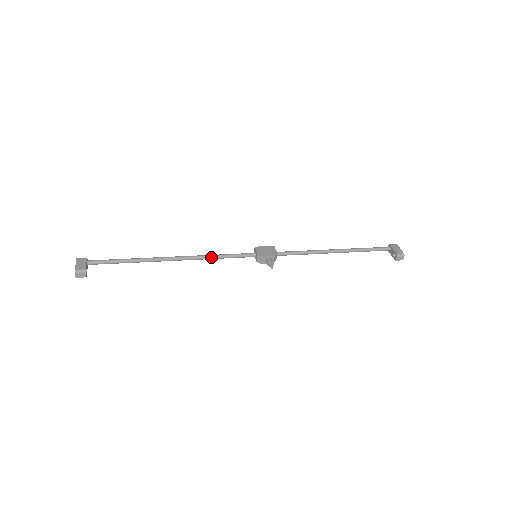
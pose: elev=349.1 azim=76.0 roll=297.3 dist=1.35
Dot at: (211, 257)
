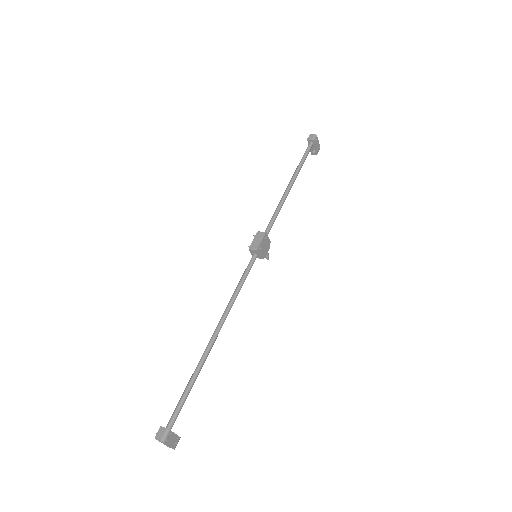
Dot at: occluded
